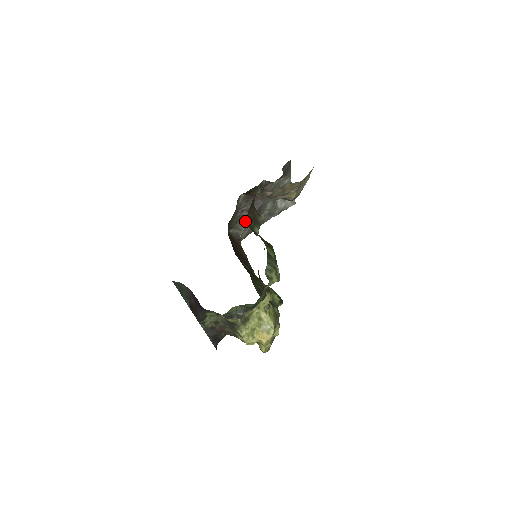
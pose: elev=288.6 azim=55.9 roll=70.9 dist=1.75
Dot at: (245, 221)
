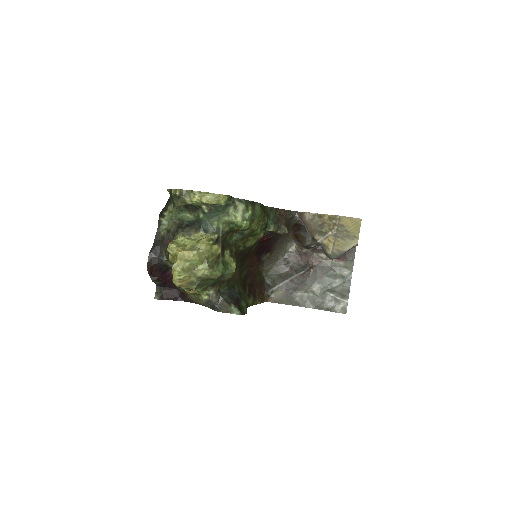
Dot at: (284, 278)
